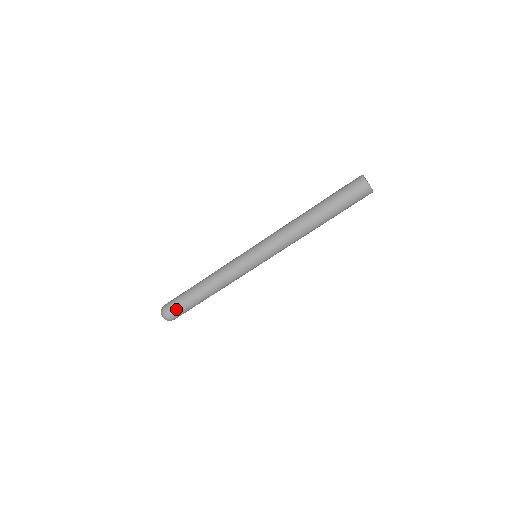
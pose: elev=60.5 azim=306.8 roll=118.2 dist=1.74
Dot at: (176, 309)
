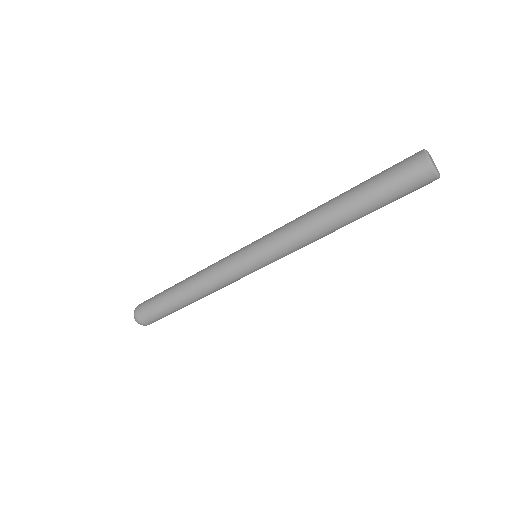
Dot at: (157, 319)
